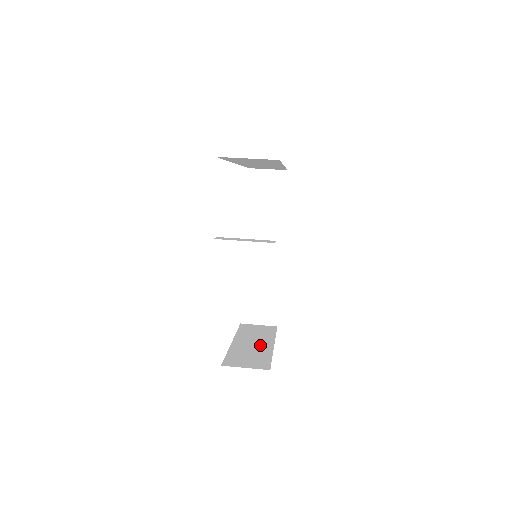
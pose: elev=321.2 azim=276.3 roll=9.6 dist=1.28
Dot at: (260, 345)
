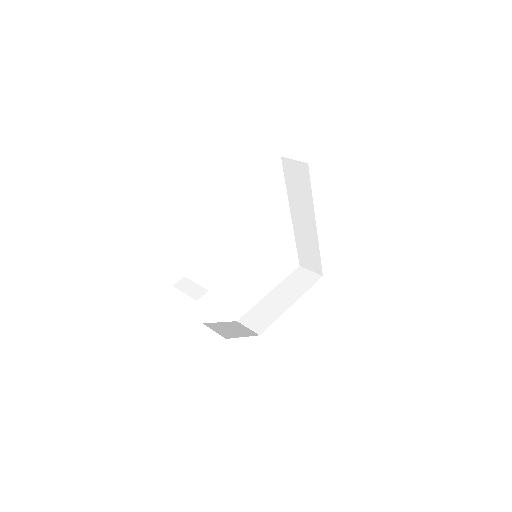
Dot at: (283, 302)
